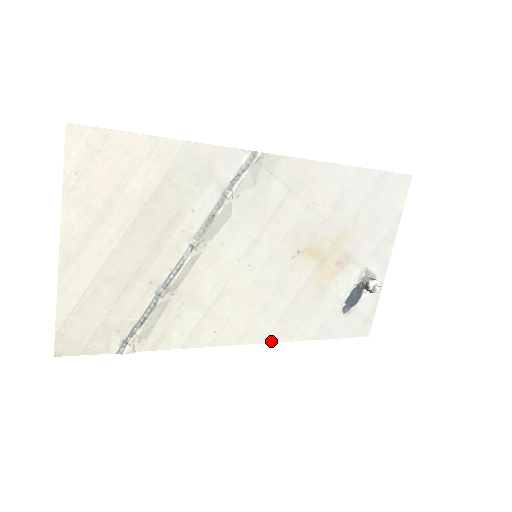
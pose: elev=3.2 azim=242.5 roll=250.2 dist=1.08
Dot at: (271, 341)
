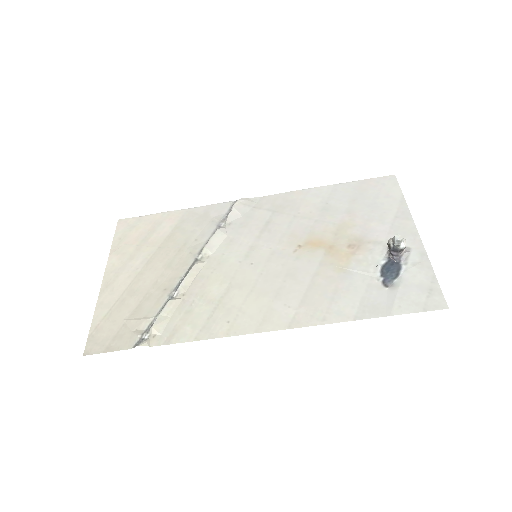
Dot at: (298, 326)
